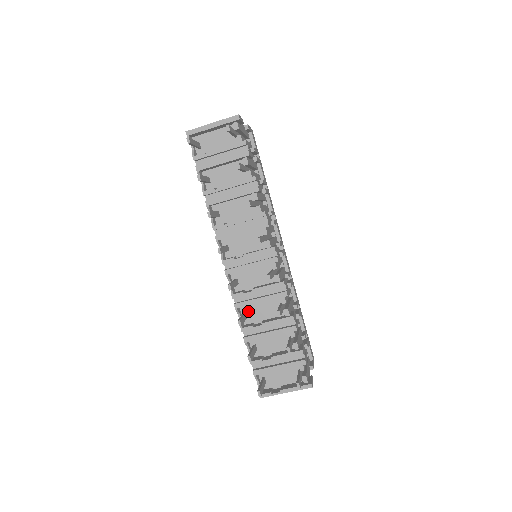
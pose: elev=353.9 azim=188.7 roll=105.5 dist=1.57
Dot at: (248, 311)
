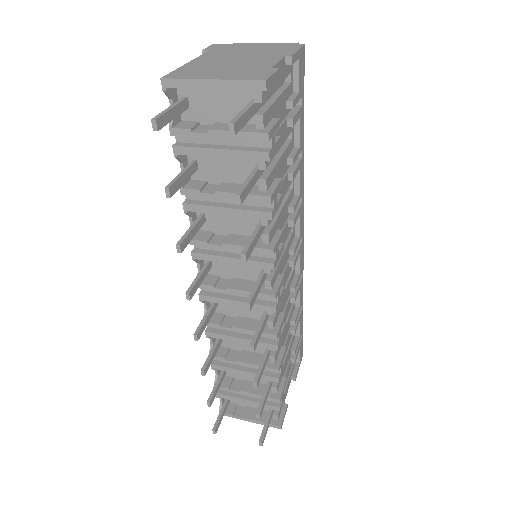
Dot at: occluded
